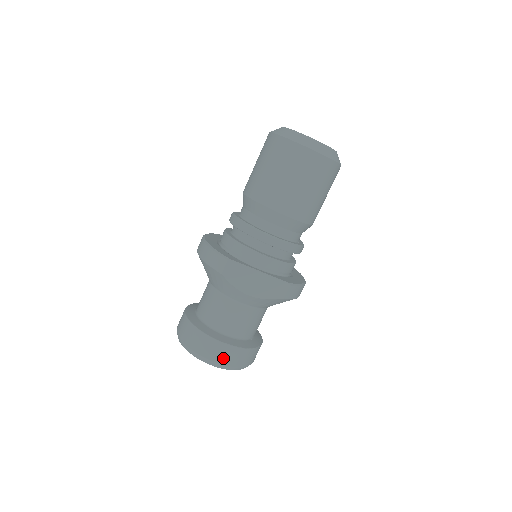
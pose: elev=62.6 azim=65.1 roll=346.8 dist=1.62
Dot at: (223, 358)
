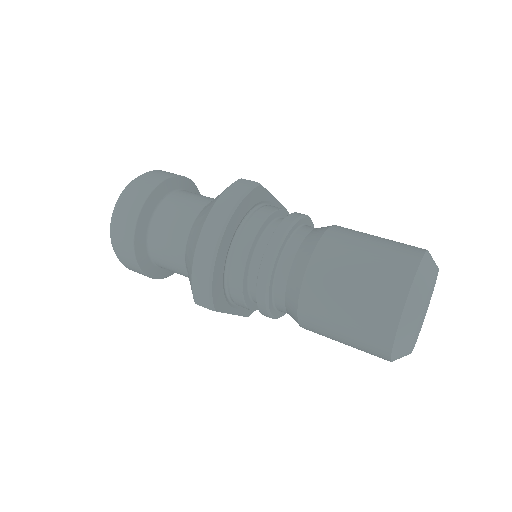
Dot at: occluded
